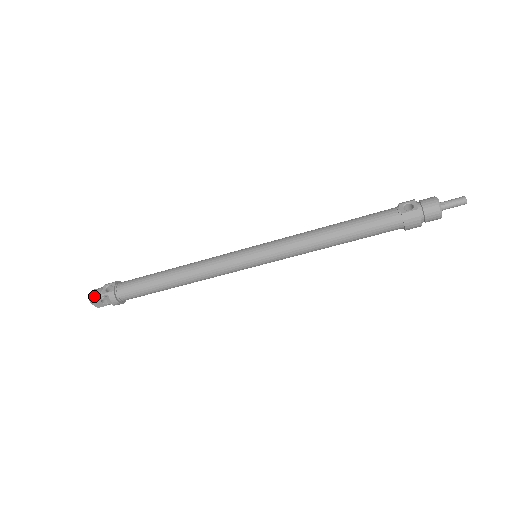
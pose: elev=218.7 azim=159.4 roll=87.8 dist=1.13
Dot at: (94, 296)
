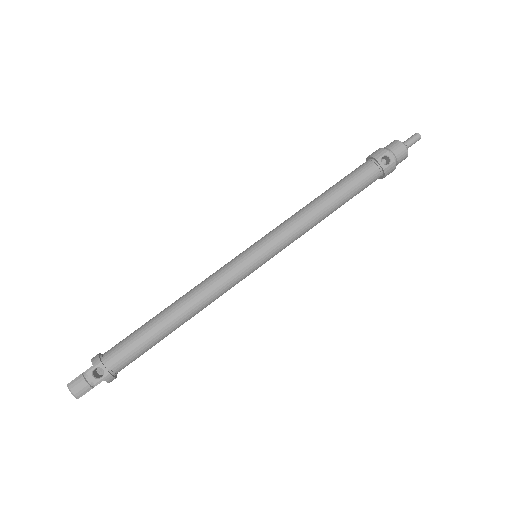
Dot at: (82, 391)
